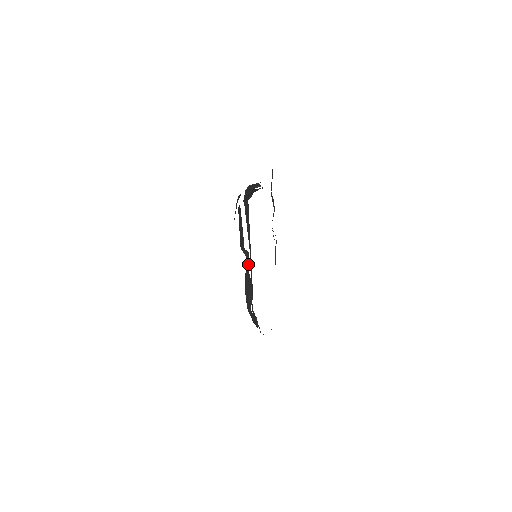
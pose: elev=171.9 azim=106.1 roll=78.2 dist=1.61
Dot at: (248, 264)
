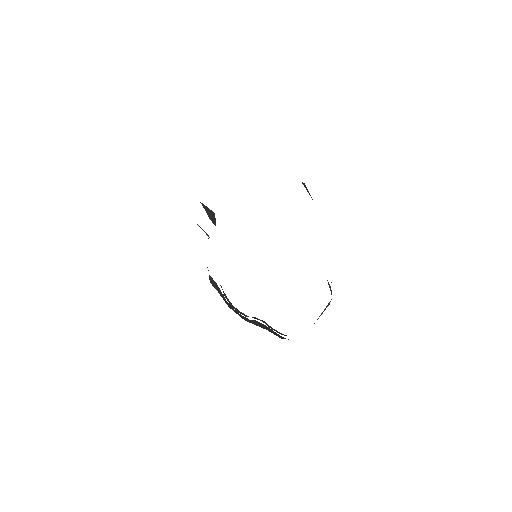
Dot at: occluded
